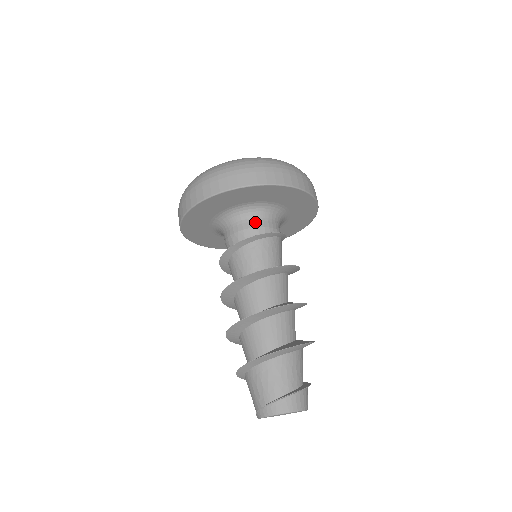
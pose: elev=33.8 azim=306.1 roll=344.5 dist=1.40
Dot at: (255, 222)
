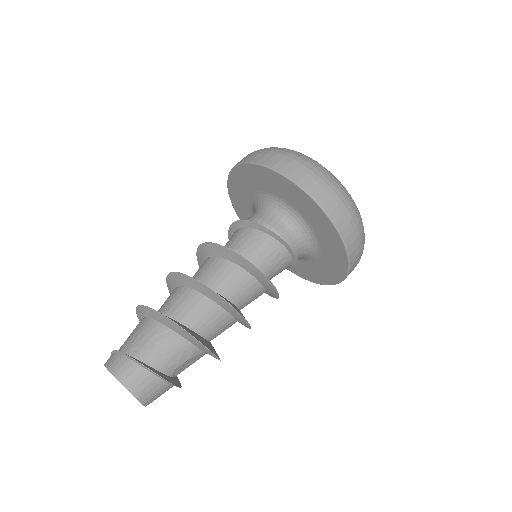
Dot at: (257, 214)
